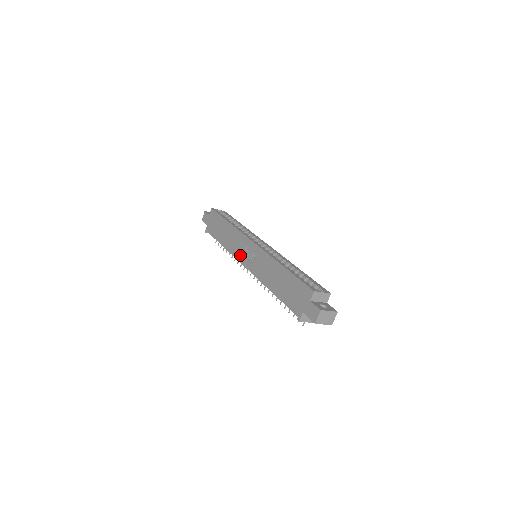
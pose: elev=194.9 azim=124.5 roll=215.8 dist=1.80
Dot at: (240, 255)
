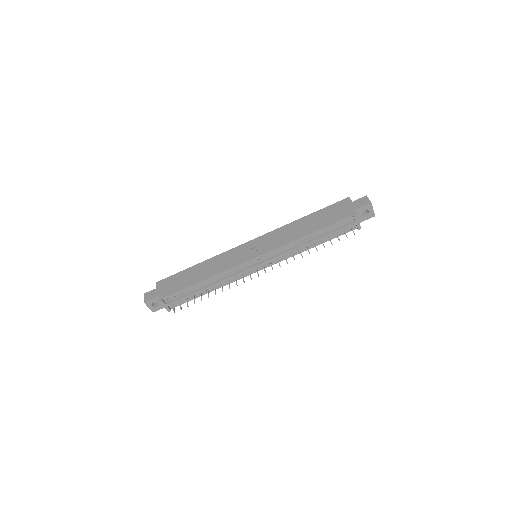
Dot at: (241, 259)
